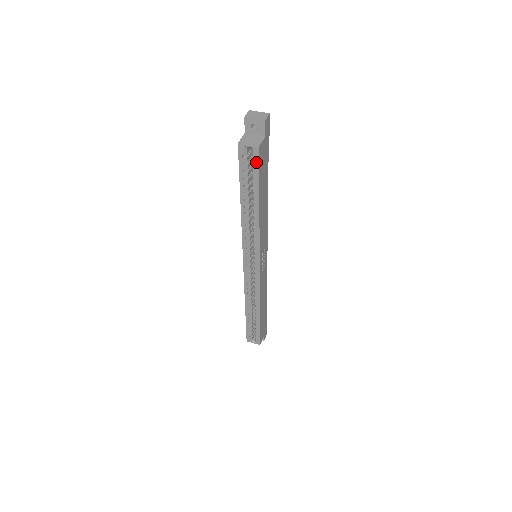
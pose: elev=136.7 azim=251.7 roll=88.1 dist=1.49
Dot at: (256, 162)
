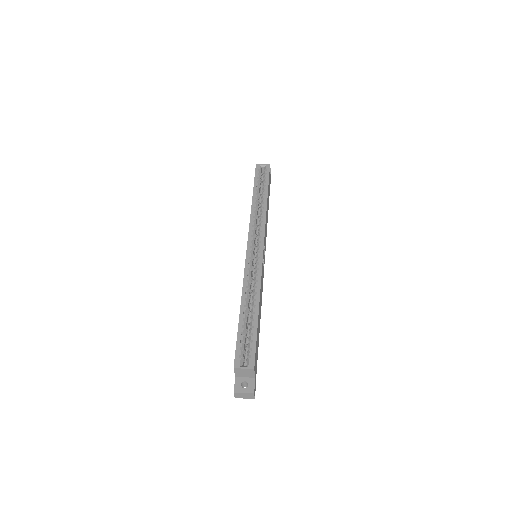
Dot at: (267, 172)
